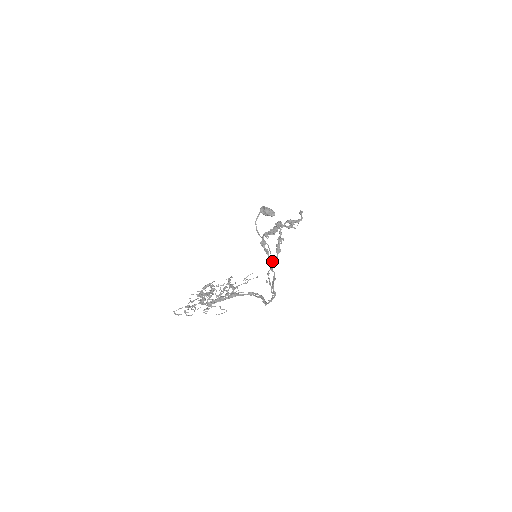
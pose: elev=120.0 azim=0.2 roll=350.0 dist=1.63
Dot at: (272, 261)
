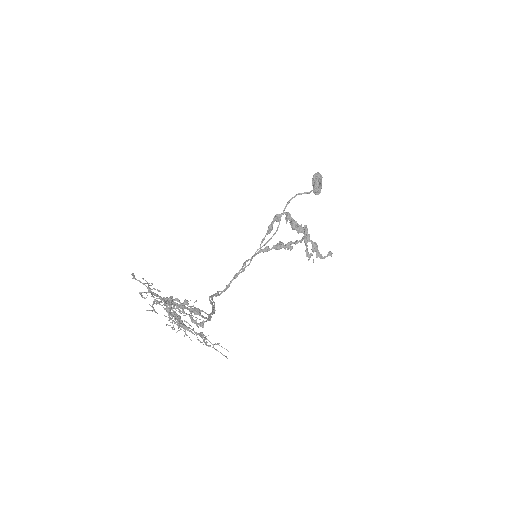
Dot at: (262, 246)
